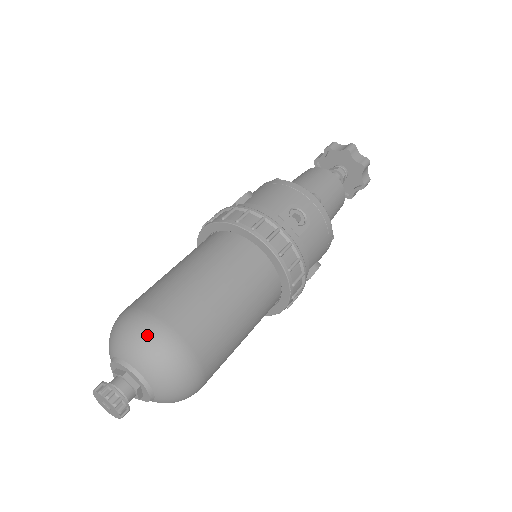
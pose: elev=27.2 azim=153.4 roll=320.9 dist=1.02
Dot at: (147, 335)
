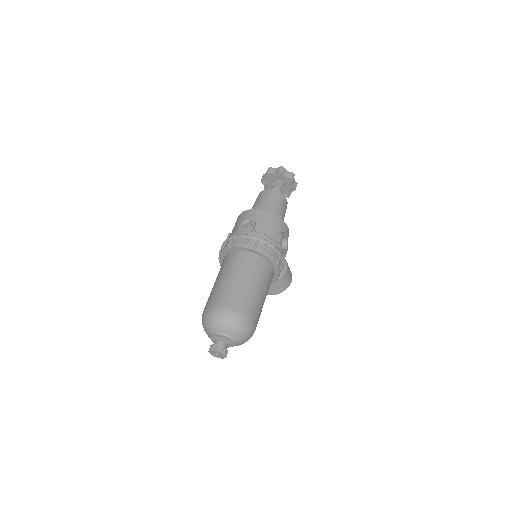
Dot at: (208, 316)
